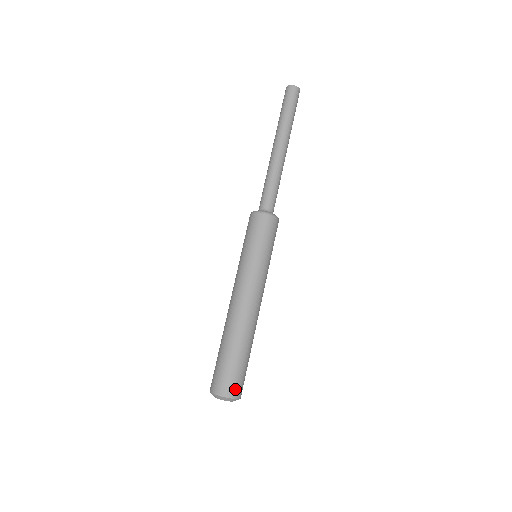
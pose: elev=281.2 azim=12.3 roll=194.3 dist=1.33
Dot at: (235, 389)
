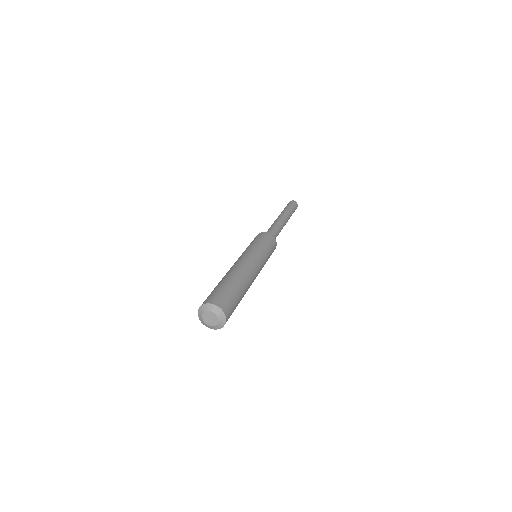
Dot at: (211, 299)
